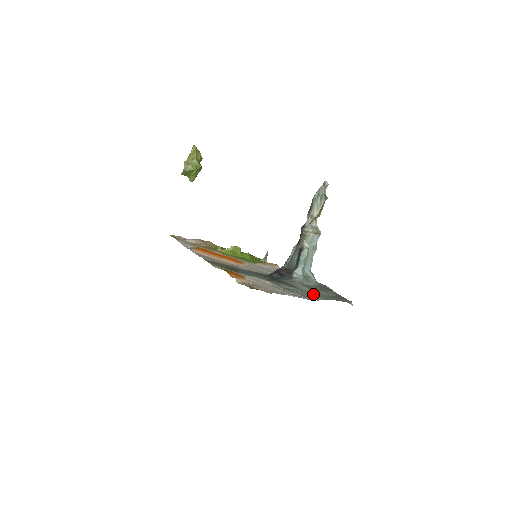
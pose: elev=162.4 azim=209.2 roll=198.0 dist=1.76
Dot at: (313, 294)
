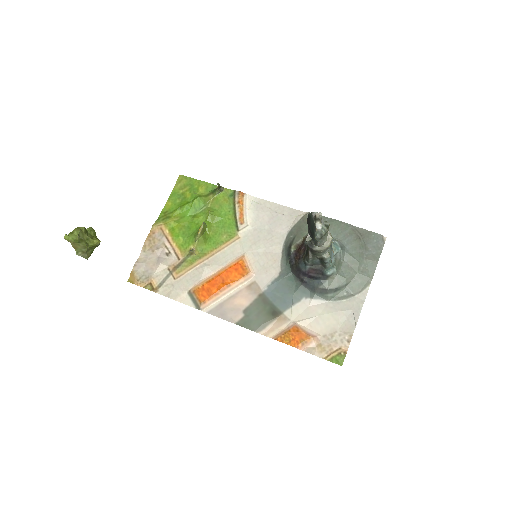
Dot at: (360, 280)
